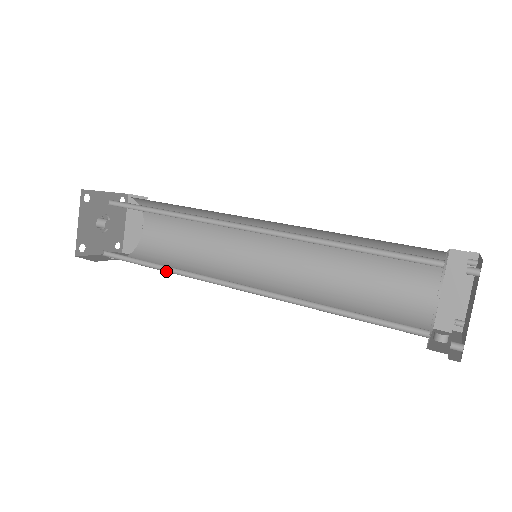
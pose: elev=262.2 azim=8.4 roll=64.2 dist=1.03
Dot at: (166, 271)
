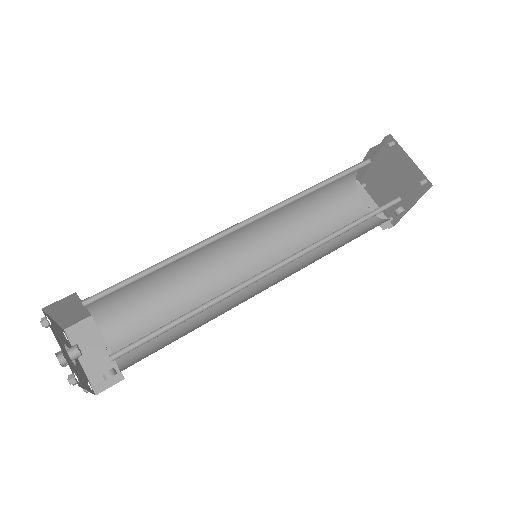
Dot at: occluded
